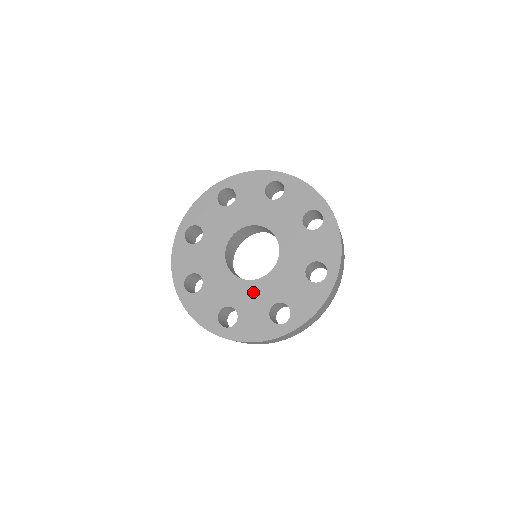
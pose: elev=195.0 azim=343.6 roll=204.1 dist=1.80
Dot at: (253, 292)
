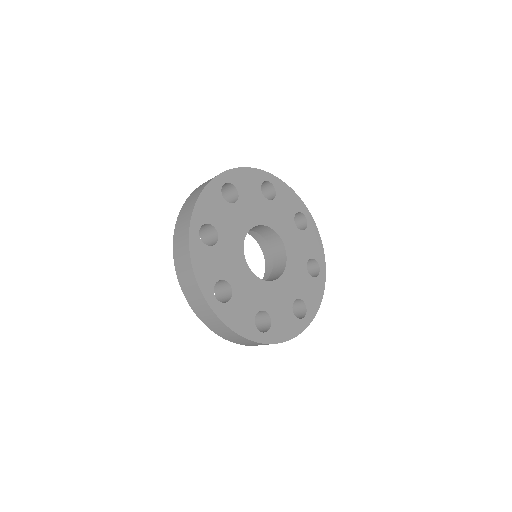
Dot at: (253, 287)
